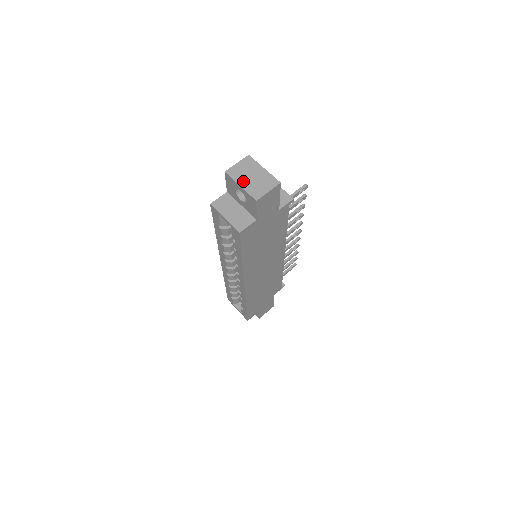
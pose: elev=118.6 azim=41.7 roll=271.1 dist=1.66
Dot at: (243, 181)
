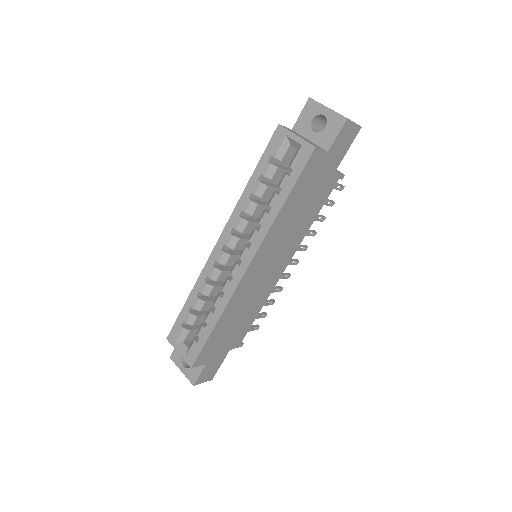
Dot at: (329, 108)
